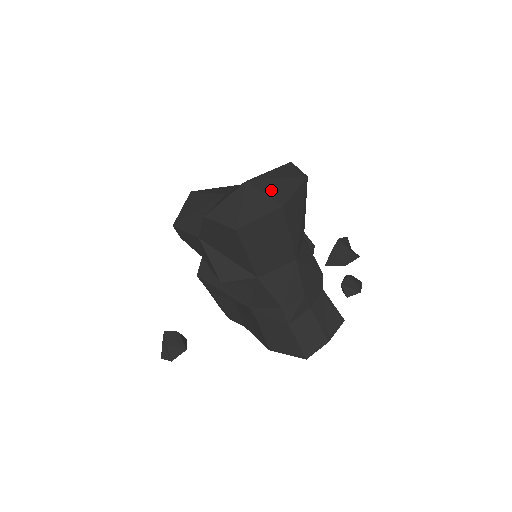
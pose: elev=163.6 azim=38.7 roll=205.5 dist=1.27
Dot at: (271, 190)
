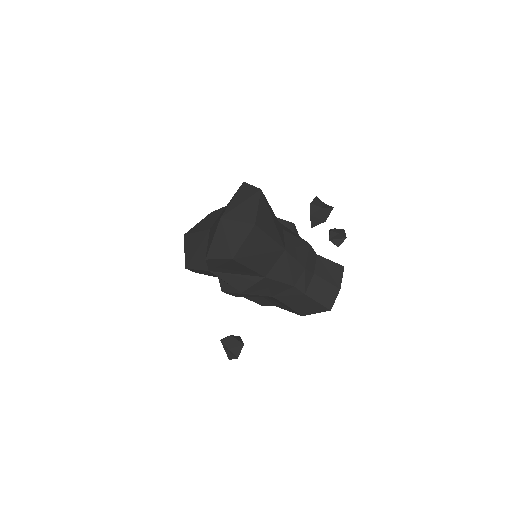
Dot at: (241, 216)
